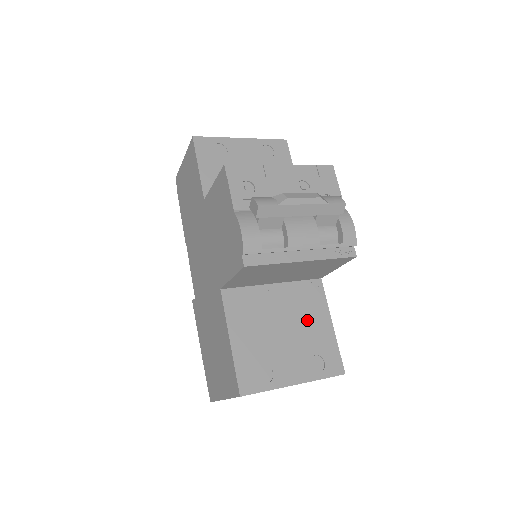
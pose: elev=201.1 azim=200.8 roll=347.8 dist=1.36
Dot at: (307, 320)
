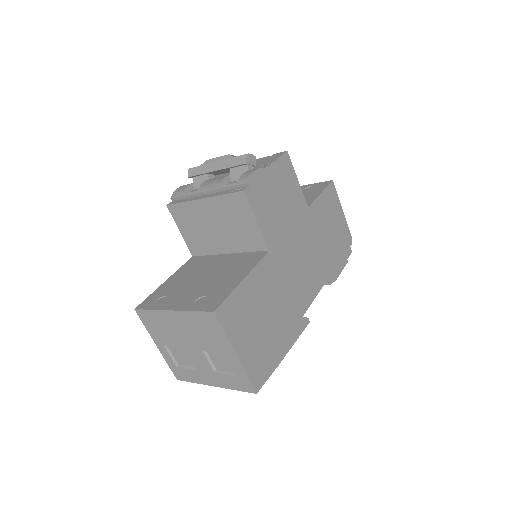
Dot at: (227, 274)
